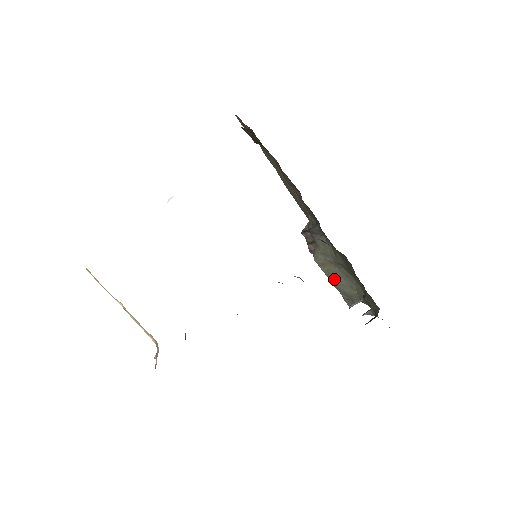
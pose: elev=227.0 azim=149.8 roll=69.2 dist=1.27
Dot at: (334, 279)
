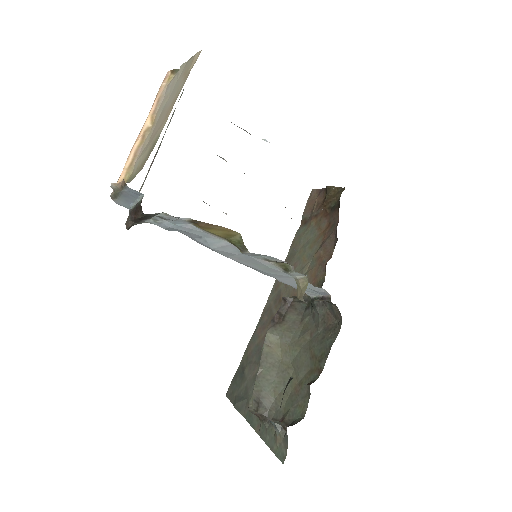
Dot at: (265, 367)
